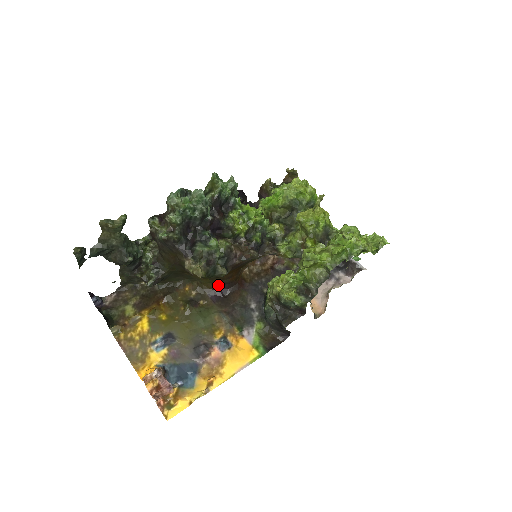
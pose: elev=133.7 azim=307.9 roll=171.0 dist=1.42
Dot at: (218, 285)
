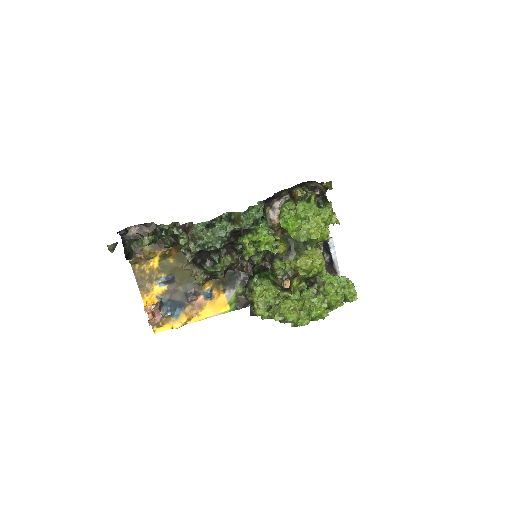
Dot at: occluded
